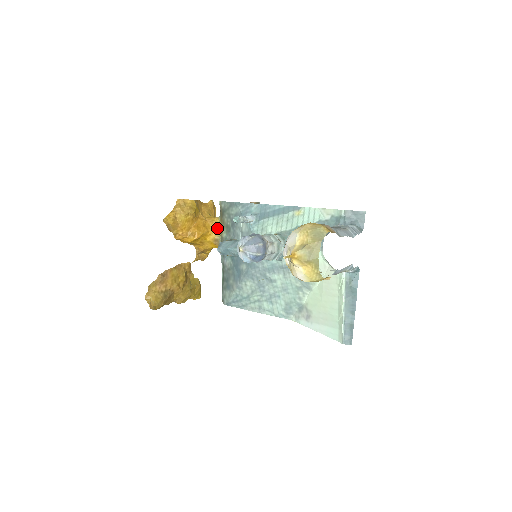
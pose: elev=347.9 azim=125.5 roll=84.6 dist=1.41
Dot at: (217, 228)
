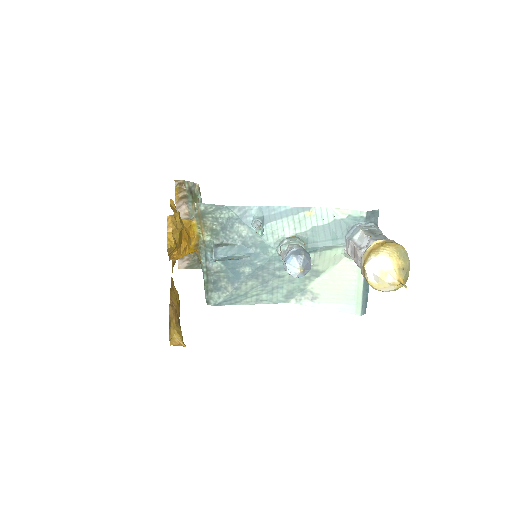
Dot at: (195, 232)
